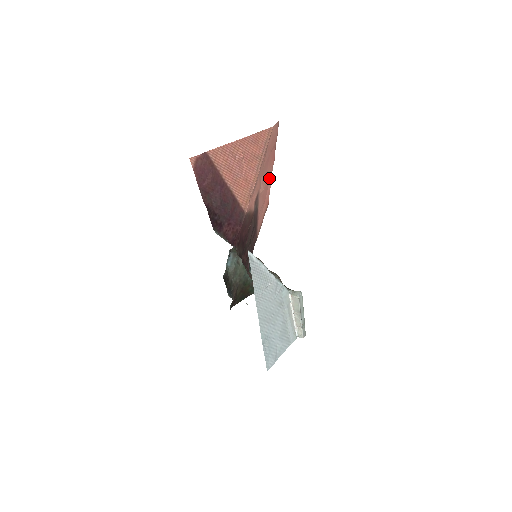
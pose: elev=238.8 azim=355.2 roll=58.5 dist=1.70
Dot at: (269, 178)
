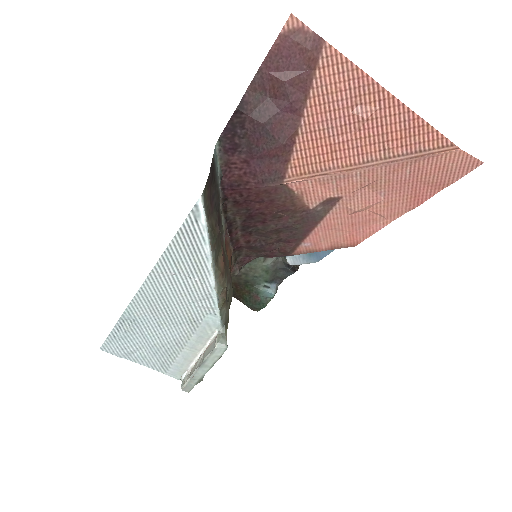
Dot at: (387, 215)
